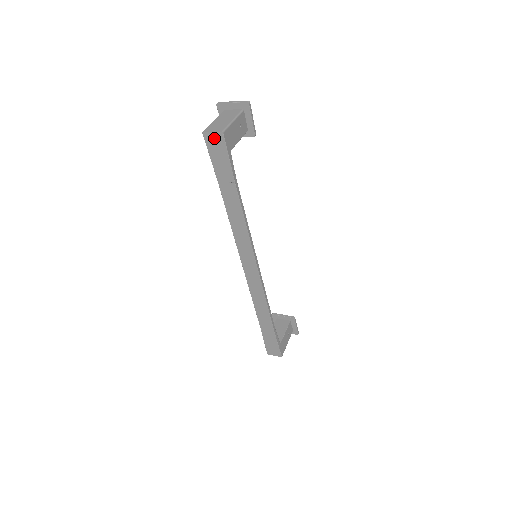
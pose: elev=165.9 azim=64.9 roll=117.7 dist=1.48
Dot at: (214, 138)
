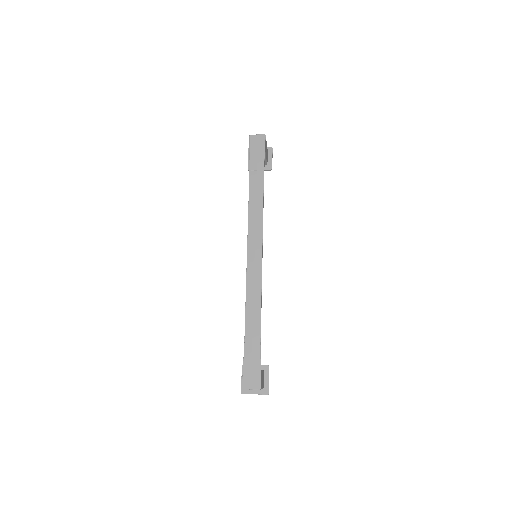
Dot at: (257, 139)
